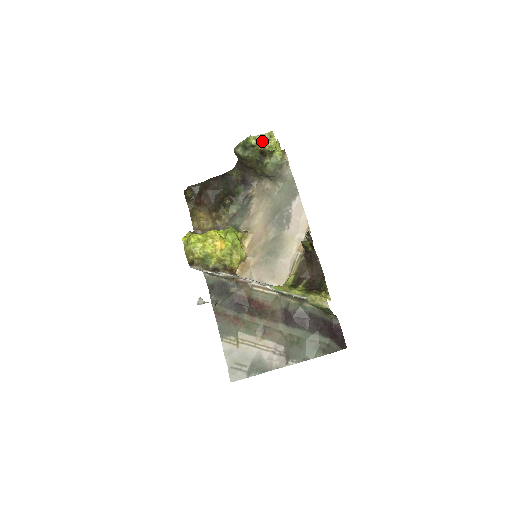
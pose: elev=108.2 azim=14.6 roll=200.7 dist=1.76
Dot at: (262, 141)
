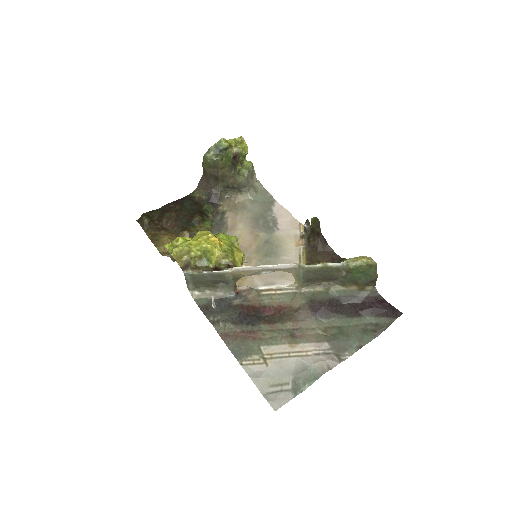
Dot at: (234, 144)
